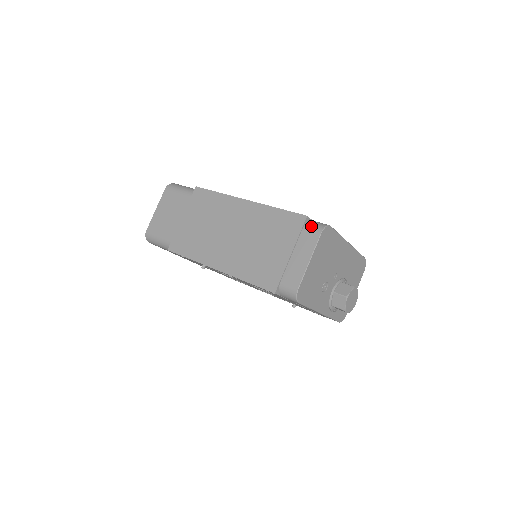
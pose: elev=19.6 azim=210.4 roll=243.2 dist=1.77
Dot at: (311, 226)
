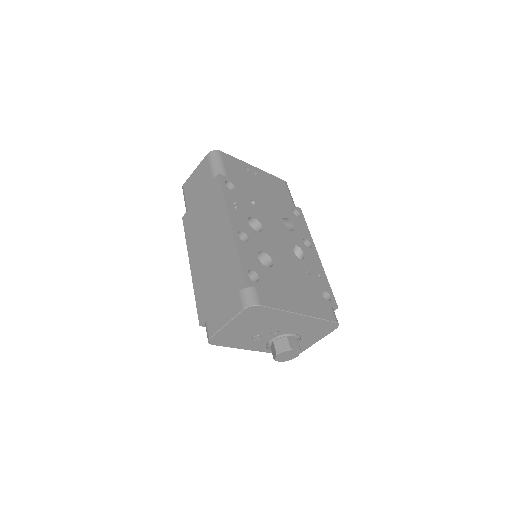
Dot at: (243, 296)
